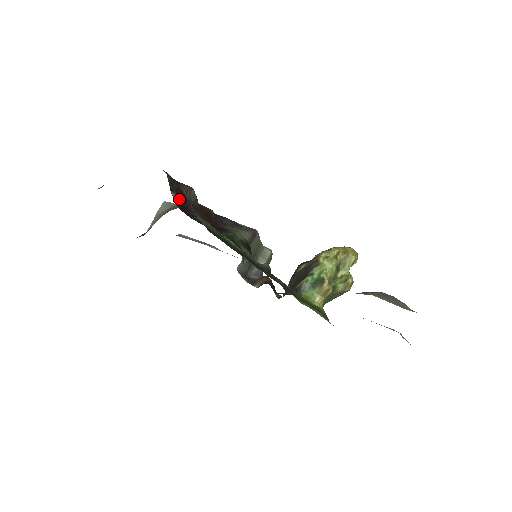
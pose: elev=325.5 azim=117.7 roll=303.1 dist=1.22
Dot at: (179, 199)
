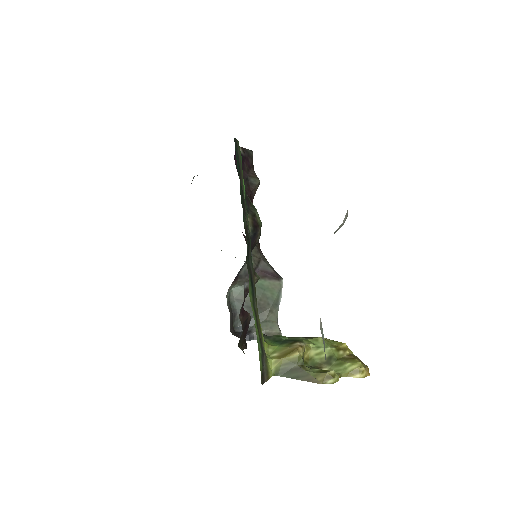
Dot at: (242, 159)
